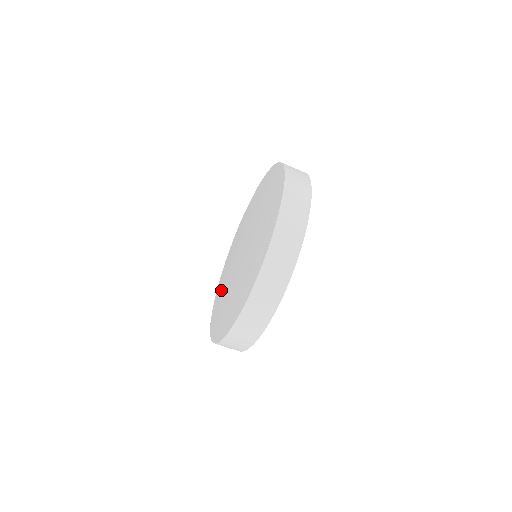
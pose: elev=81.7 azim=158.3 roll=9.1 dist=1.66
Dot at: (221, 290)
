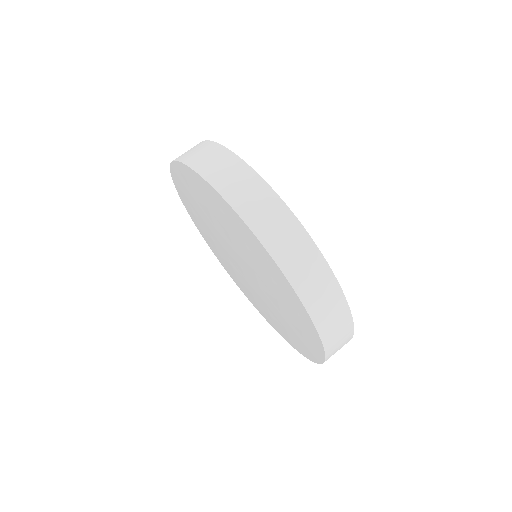
Dot at: (231, 272)
